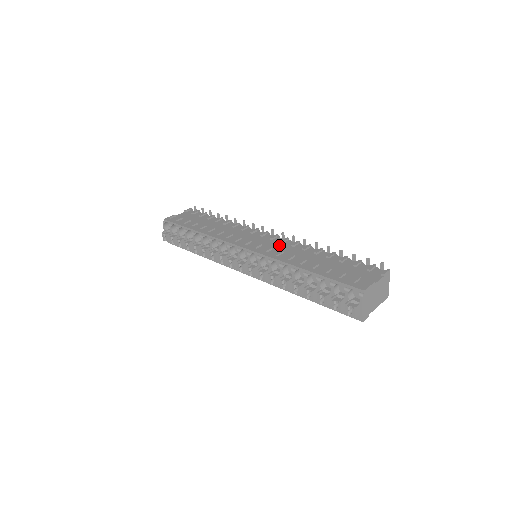
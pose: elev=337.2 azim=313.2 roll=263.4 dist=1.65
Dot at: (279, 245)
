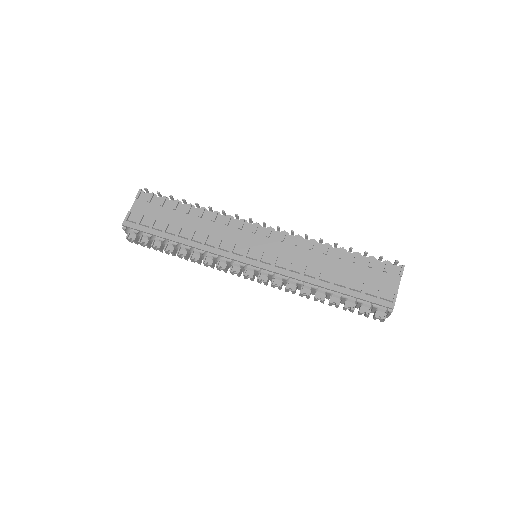
Dot at: (281, 247)
